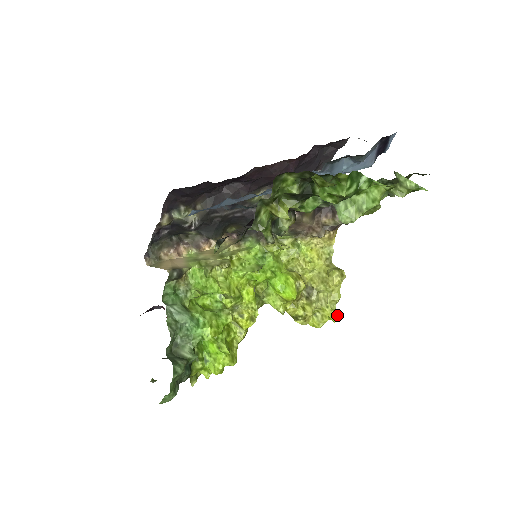
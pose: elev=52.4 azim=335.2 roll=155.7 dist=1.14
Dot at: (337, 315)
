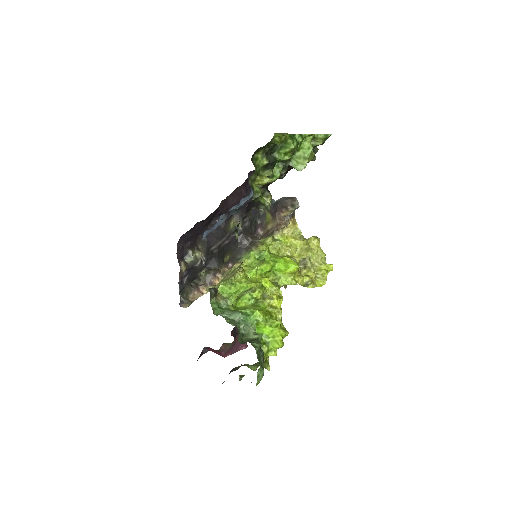
Dot at: (331, 264)
